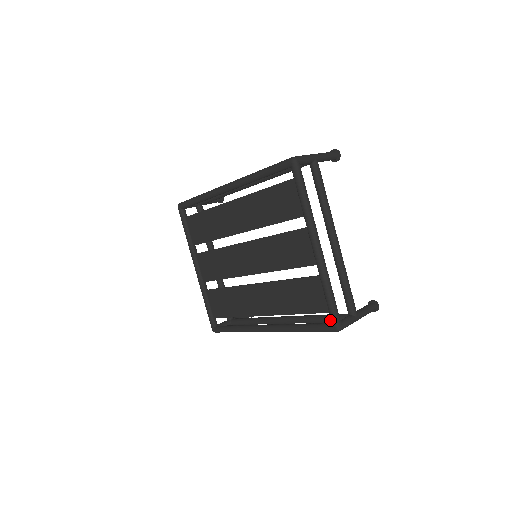
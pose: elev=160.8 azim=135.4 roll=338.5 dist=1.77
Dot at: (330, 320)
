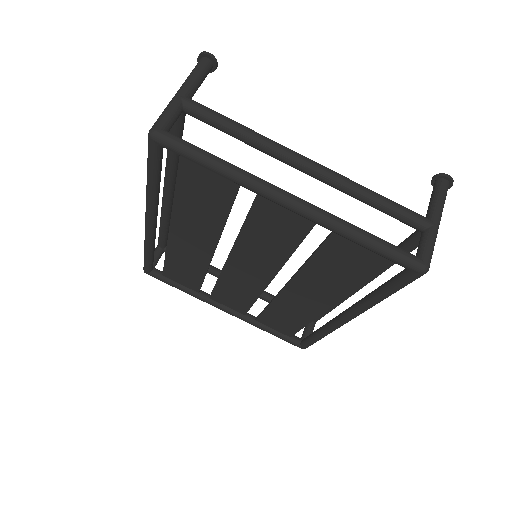
Dot at: occluded
